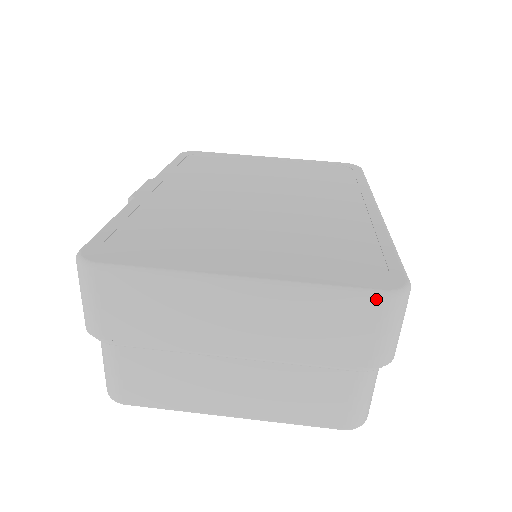
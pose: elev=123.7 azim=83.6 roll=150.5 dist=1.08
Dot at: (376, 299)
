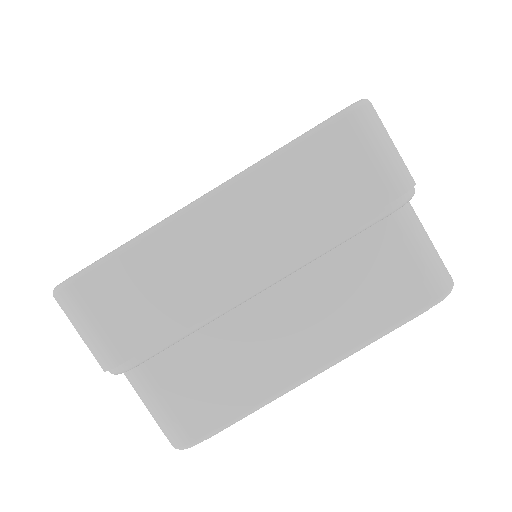
Dot at: (341, 120)
